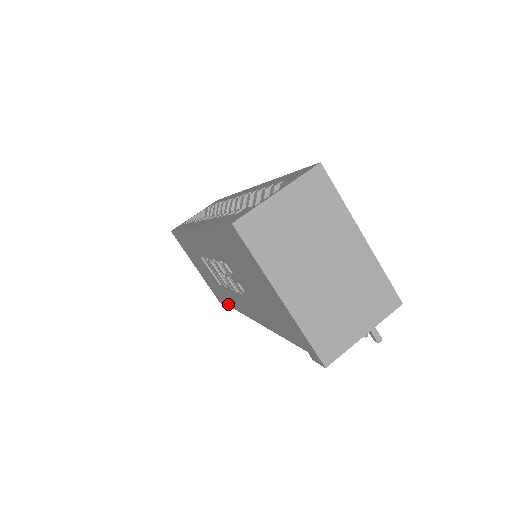
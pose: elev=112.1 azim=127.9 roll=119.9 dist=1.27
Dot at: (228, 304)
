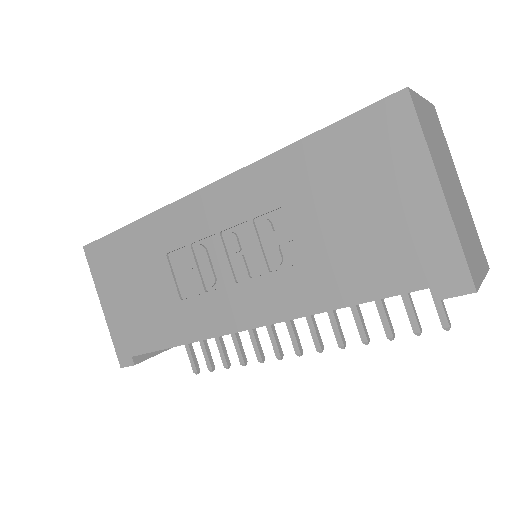
Dot at: (164, 345)
